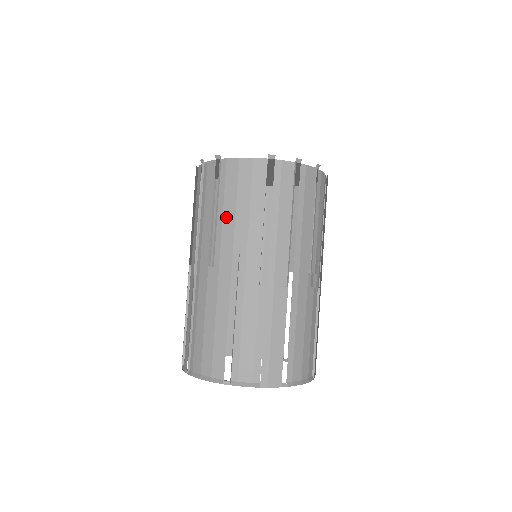
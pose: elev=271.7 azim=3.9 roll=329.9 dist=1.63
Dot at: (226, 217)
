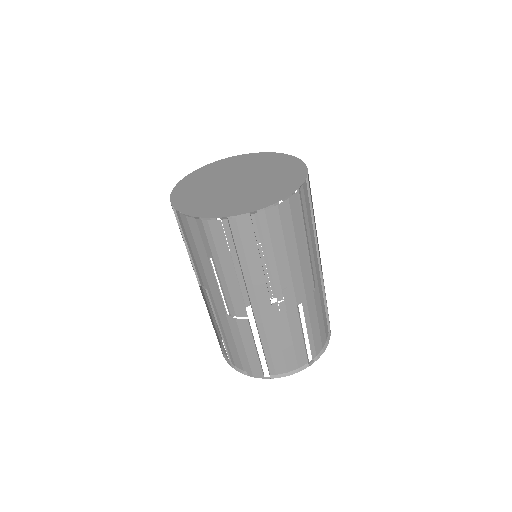
Dot at: (191, 256)
